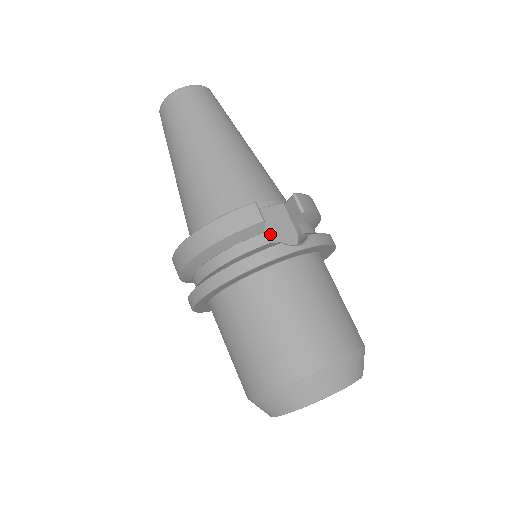
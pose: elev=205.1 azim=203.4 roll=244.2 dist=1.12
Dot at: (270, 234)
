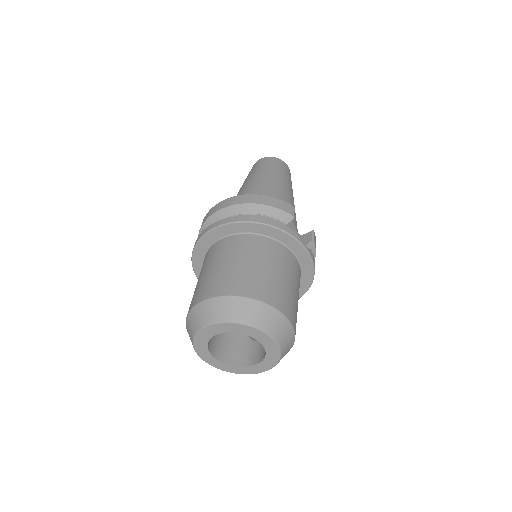
Dot at: occluded
